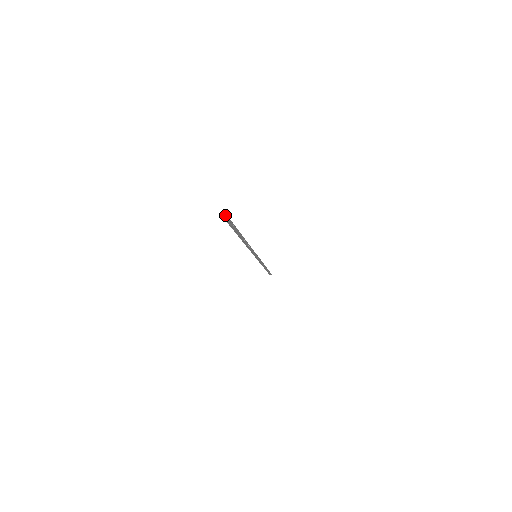
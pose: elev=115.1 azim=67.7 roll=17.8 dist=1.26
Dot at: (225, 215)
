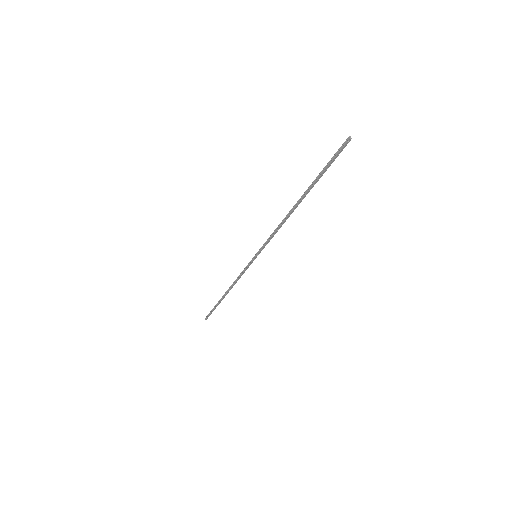
Dot at: (348, 142)
